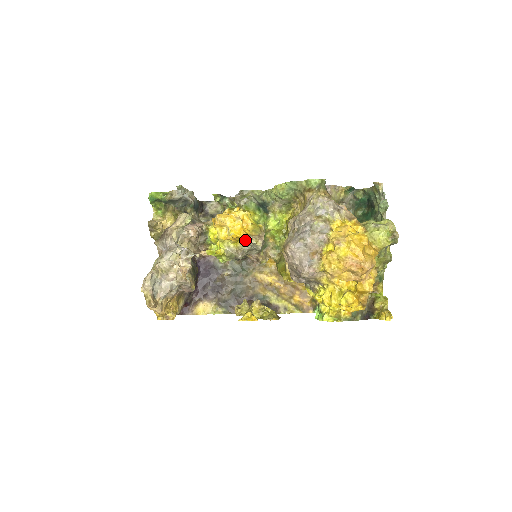
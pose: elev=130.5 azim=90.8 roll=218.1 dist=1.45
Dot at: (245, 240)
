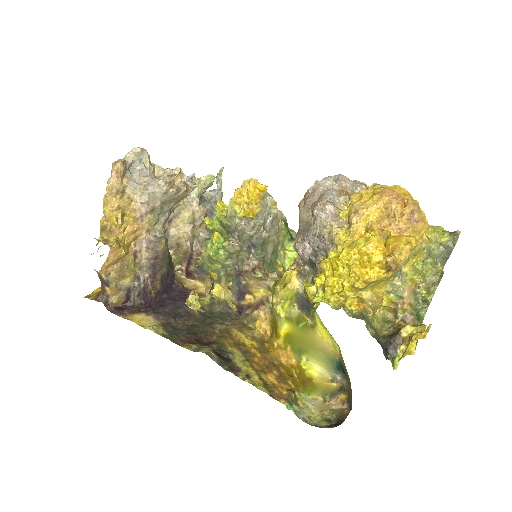
Dot at: (259, 210)
